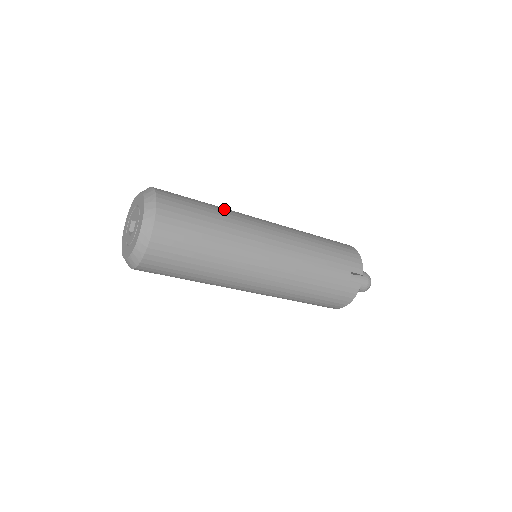
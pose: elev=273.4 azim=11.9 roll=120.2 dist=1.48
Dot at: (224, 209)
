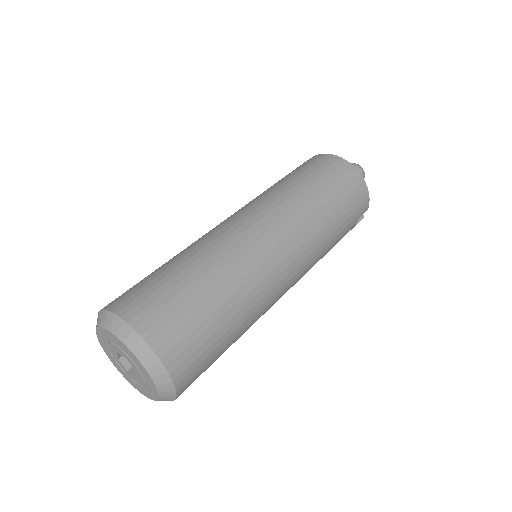
Dot at: (230, 279)
